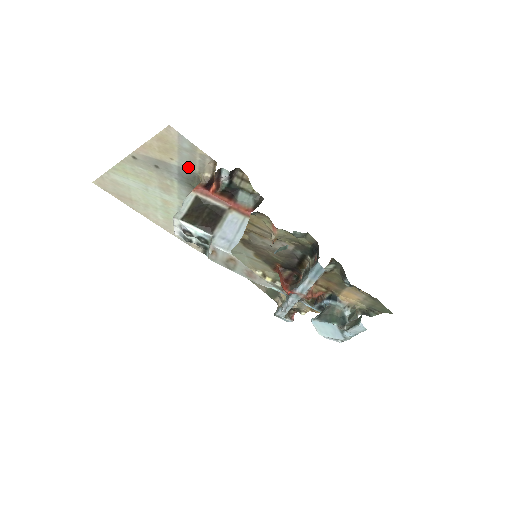
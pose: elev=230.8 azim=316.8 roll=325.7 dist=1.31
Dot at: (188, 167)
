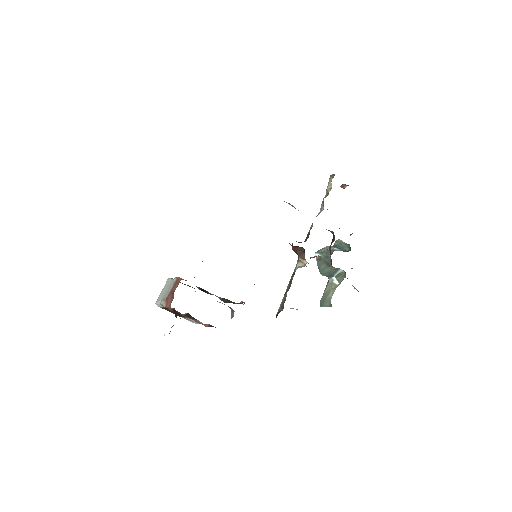
Dot at: occluded
